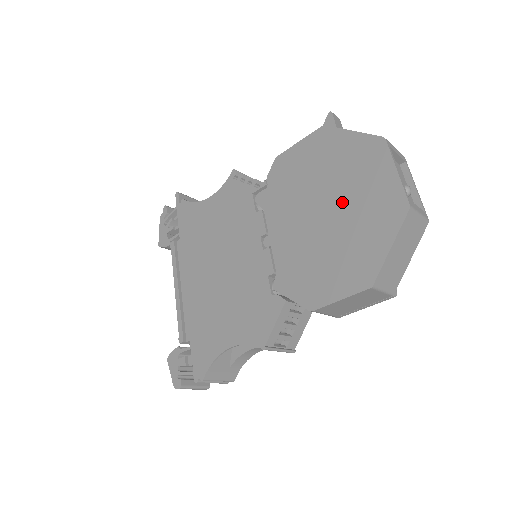
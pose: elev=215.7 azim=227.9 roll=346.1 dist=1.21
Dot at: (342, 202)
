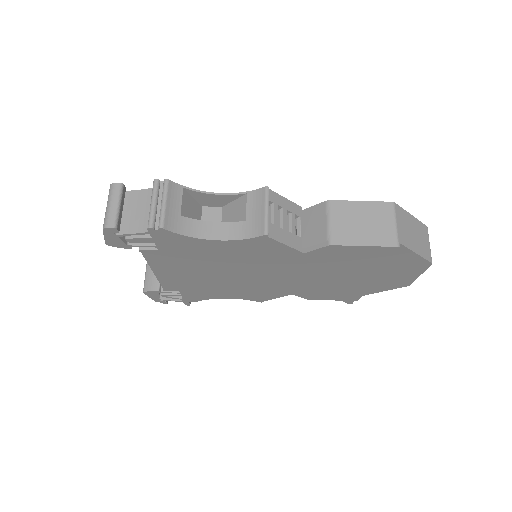
Dot at: occluded
